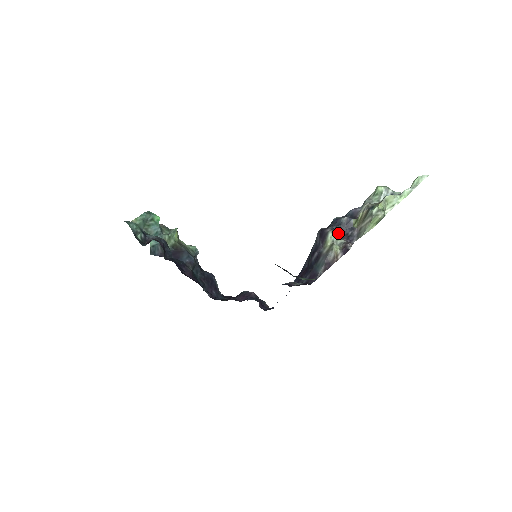
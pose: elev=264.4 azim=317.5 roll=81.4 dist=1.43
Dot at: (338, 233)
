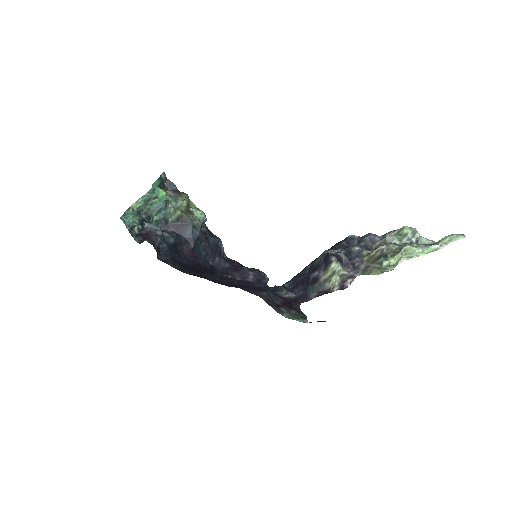
Dot at: (345, 260)
